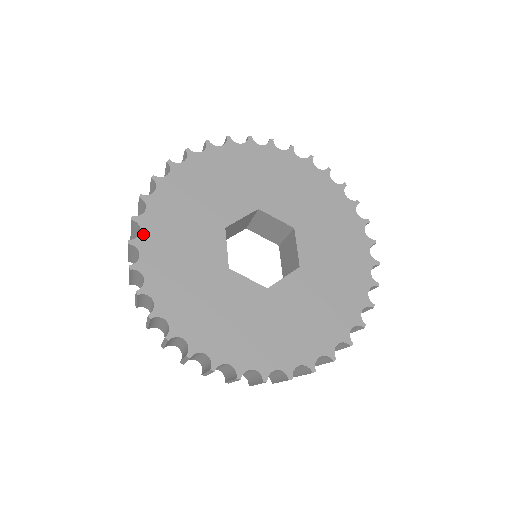
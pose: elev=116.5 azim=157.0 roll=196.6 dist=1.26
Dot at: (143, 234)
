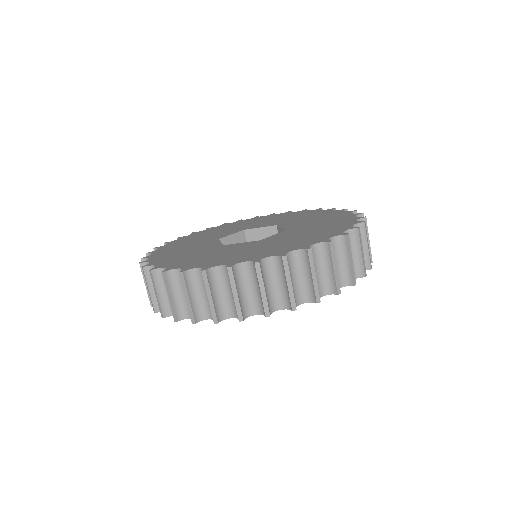
Dot at: (202, 231)
